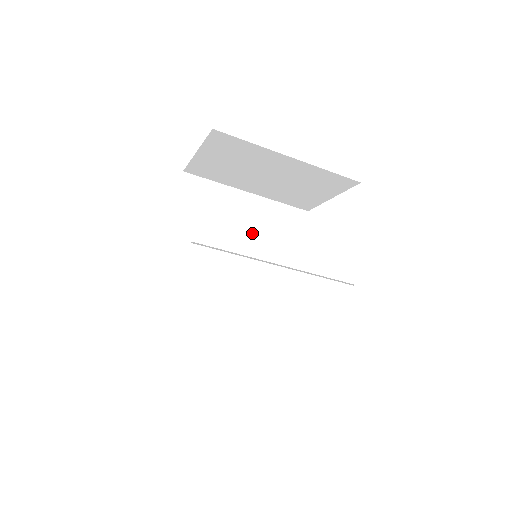
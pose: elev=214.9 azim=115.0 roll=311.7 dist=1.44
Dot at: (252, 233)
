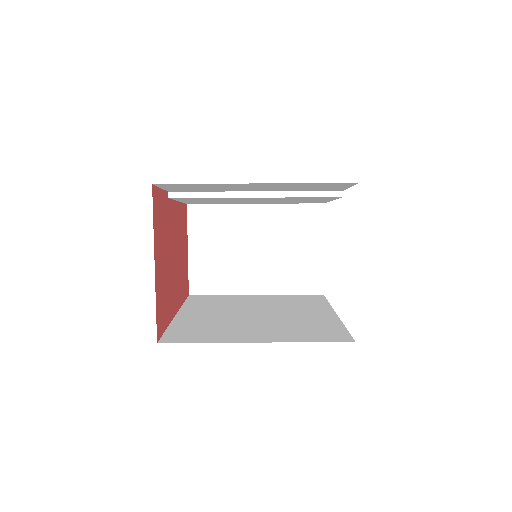
Dot at: (268, 305)
